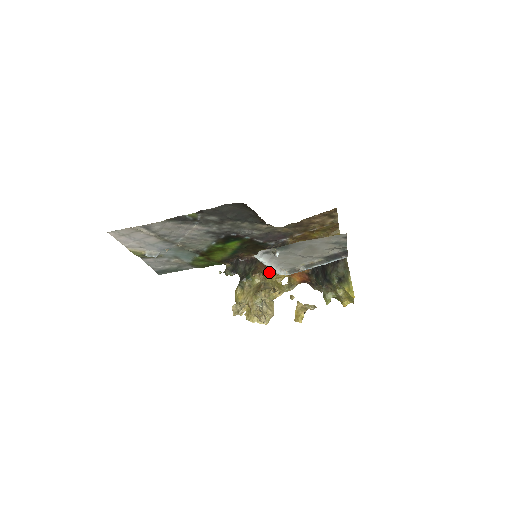
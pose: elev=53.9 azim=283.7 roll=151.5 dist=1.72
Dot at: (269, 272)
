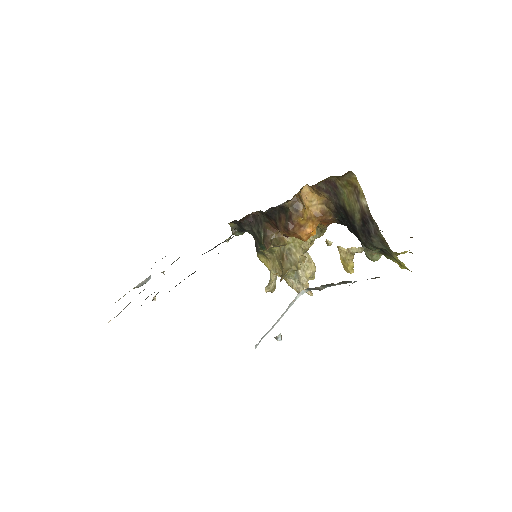
Dot at: occluded
